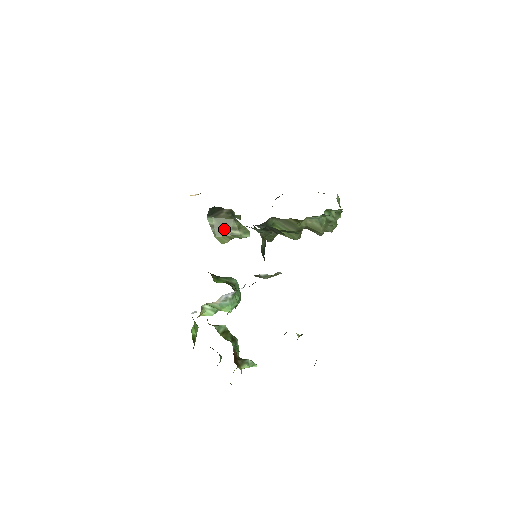
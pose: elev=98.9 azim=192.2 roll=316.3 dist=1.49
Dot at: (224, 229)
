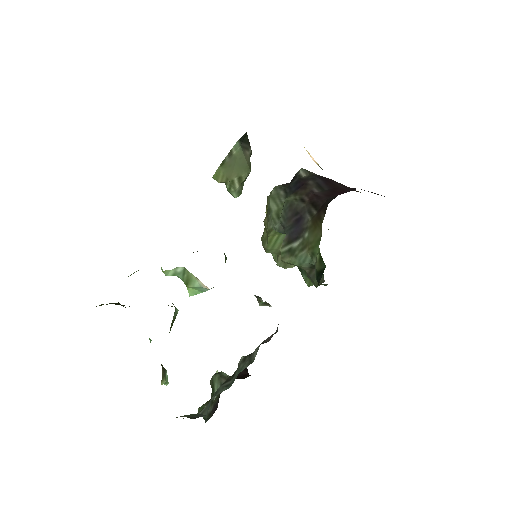
Dot at: (234, 169)
